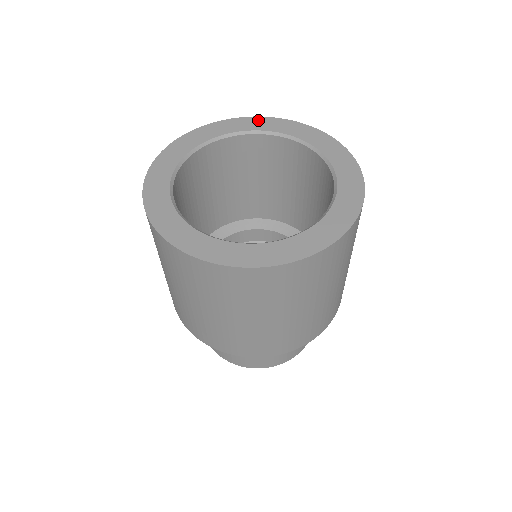
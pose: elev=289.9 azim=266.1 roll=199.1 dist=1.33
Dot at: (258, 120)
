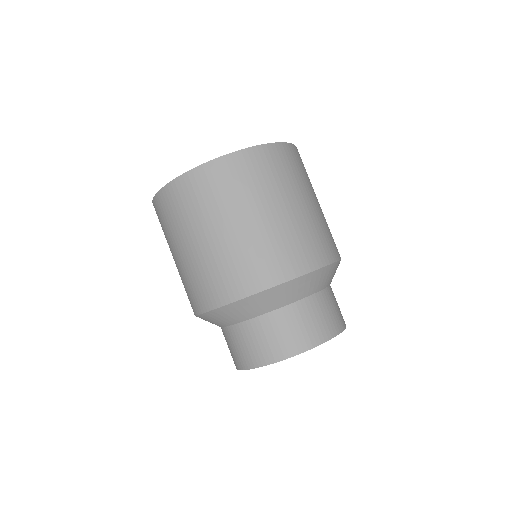
Dot at: occluded
